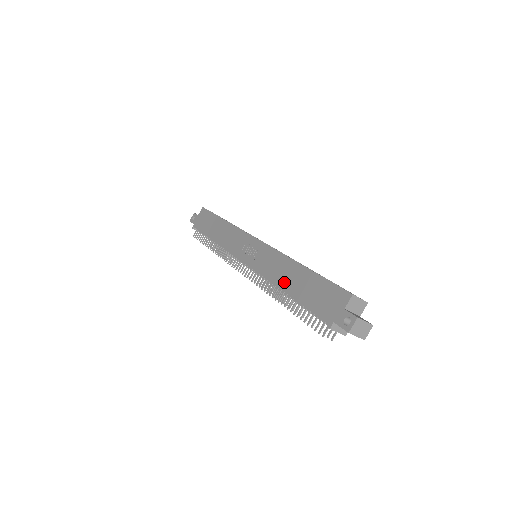
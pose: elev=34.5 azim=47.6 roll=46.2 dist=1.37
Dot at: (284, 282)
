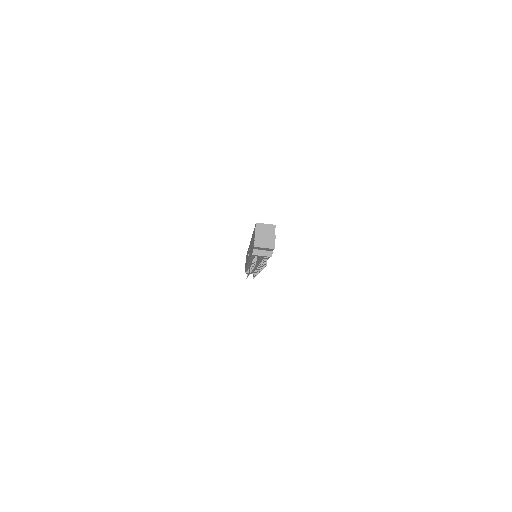
Dot at: (250, 253)
